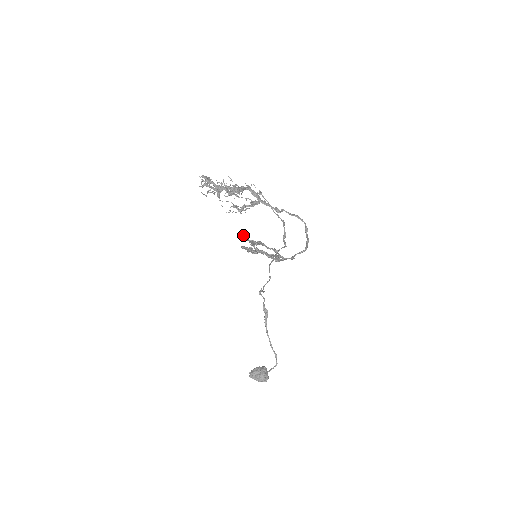
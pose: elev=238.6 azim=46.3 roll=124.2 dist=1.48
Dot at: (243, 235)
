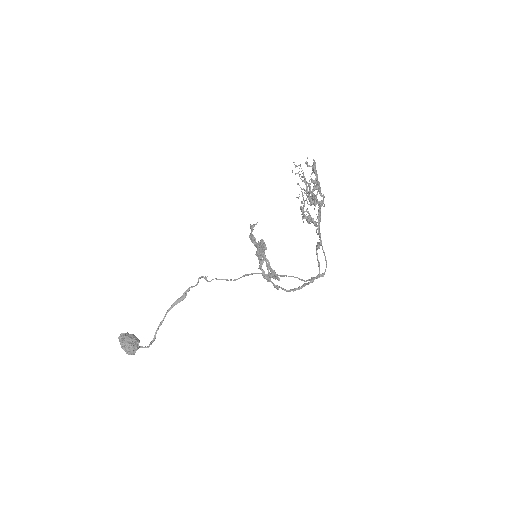
Dot at: (253, 226)
